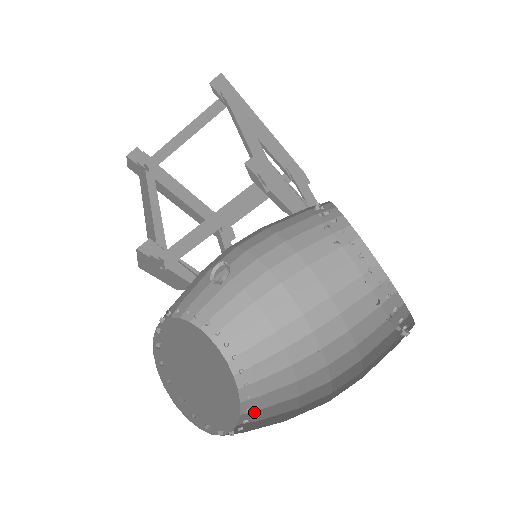
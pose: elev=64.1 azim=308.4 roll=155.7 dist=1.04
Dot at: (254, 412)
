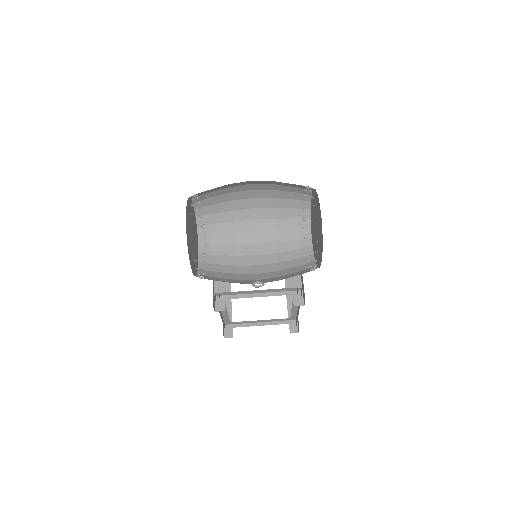
Dot at: occluded
